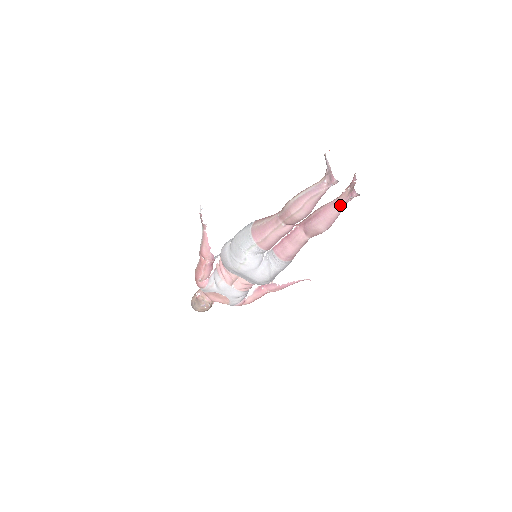
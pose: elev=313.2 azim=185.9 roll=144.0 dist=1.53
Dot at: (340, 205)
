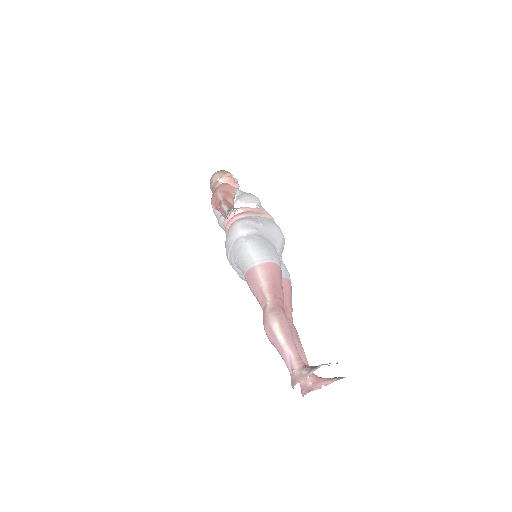
Dot at: occluded
